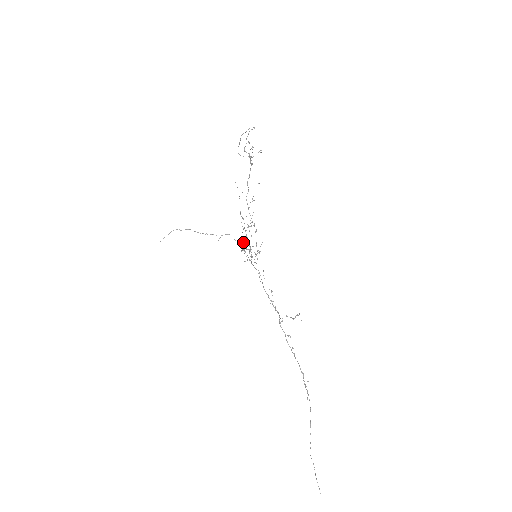
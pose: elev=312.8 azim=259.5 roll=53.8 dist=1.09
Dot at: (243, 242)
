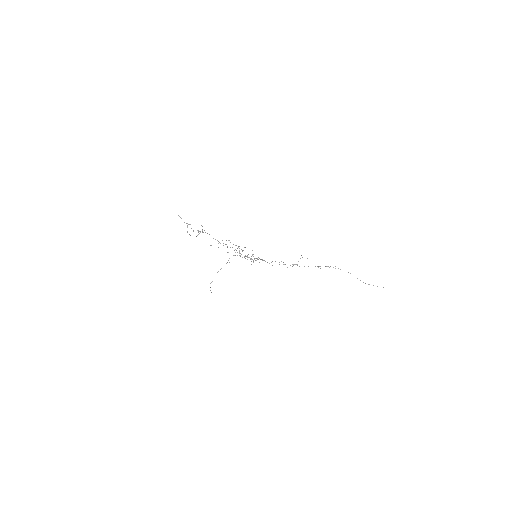
Dot at: occluded
